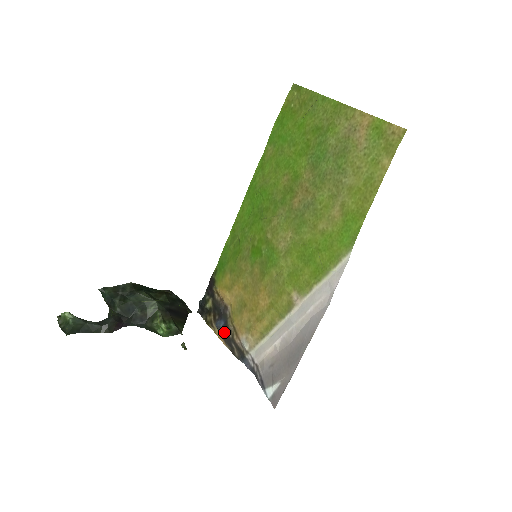
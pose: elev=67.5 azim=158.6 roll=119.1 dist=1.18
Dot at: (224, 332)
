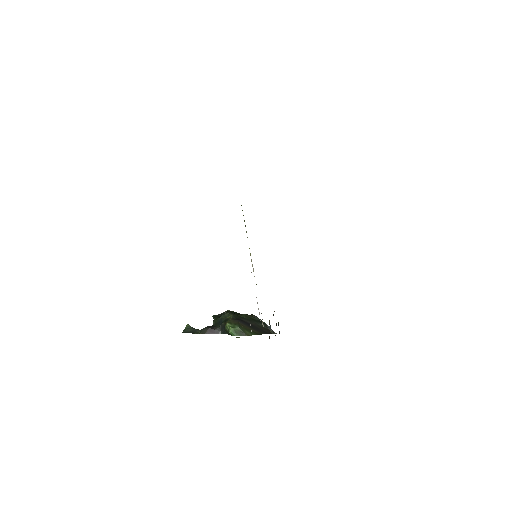
Dot at: occluded
